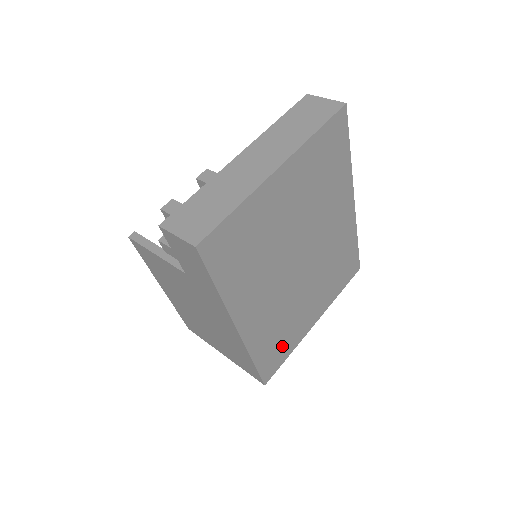
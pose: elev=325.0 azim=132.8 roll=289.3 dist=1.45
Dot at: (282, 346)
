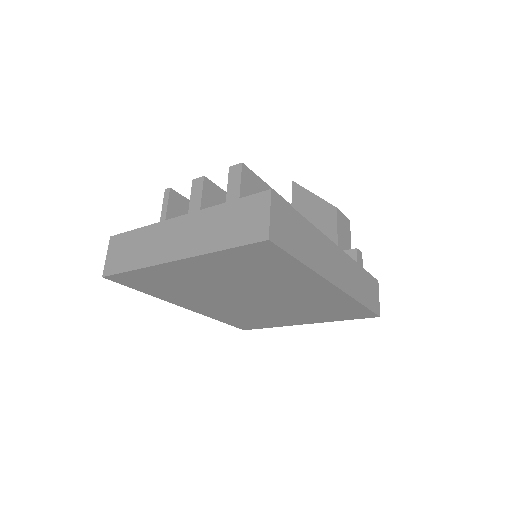
Dot at: (256, 322)
